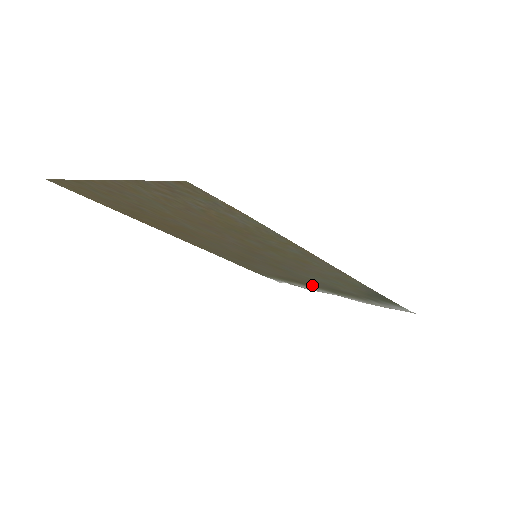
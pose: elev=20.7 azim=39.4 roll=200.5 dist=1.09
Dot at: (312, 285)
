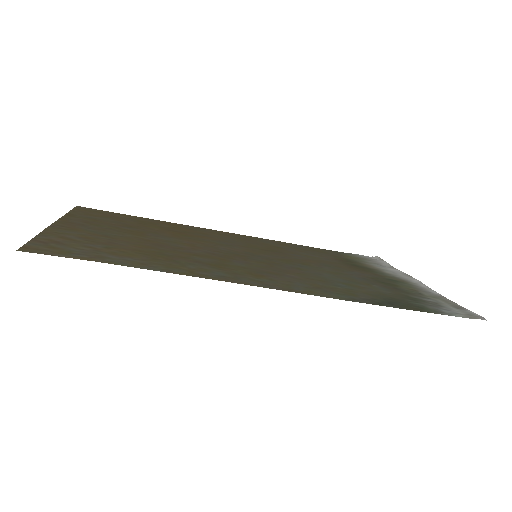
Dot at: (369, 271)
